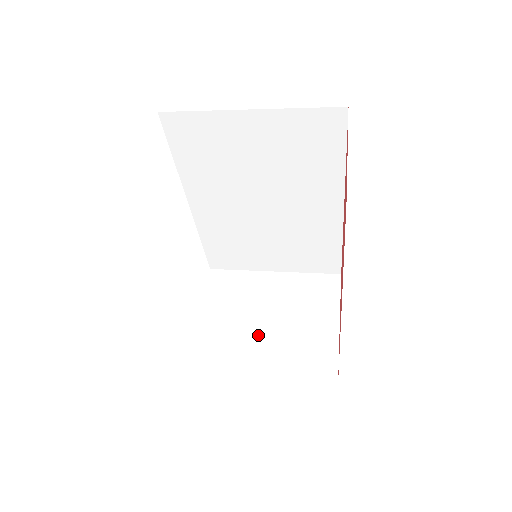
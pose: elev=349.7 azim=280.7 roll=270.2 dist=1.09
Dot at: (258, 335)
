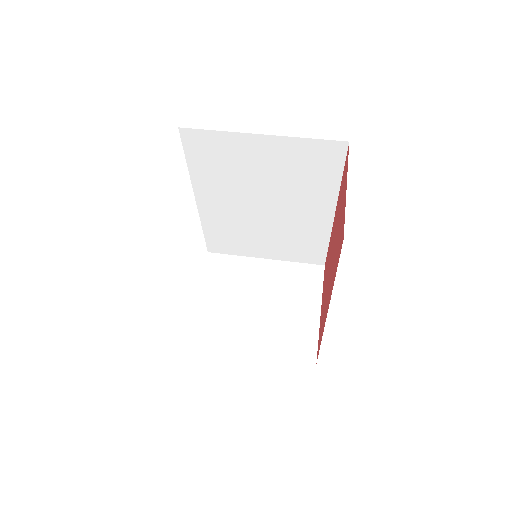
Dot at: (250, 317)
